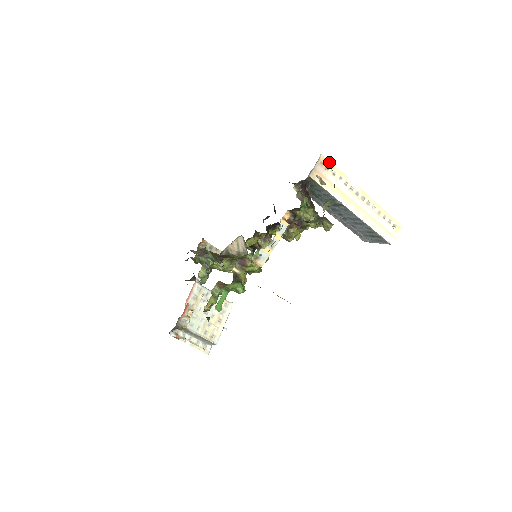
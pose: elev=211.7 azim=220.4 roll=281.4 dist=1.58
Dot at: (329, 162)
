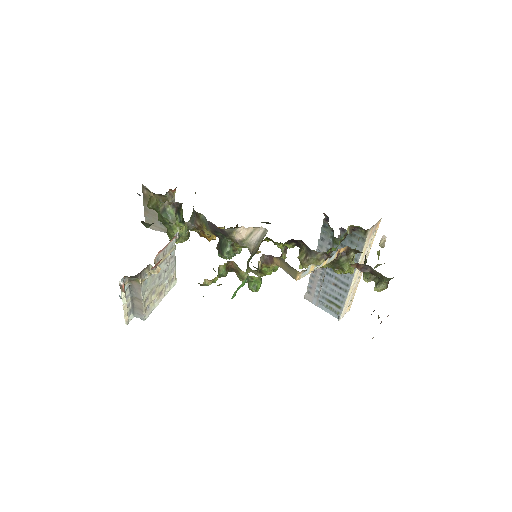
Dot at: occluded
